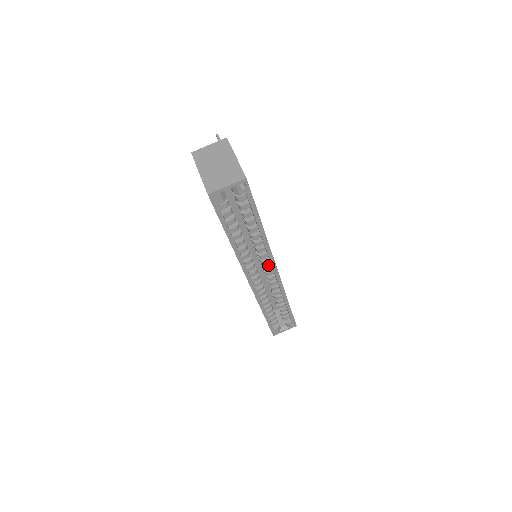
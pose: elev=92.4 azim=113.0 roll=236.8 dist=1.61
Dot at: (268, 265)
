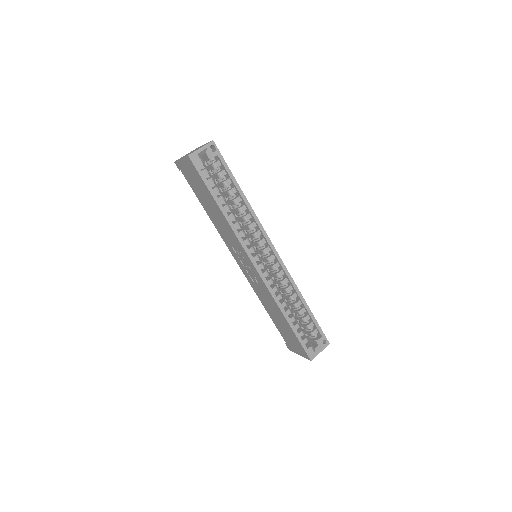
Dot at: (266, 247)
